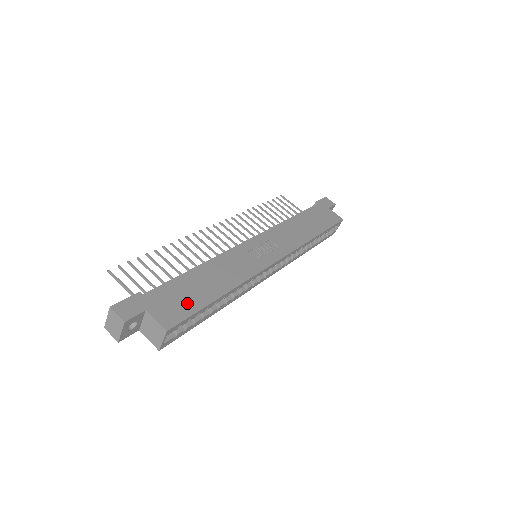
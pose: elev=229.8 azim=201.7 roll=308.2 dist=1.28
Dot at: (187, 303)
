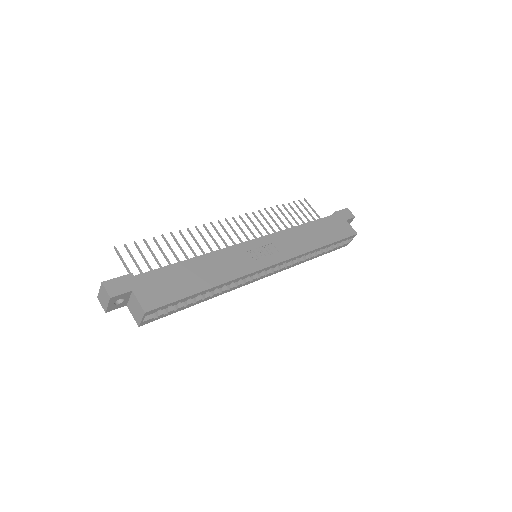
Dot at: (171, 291)
